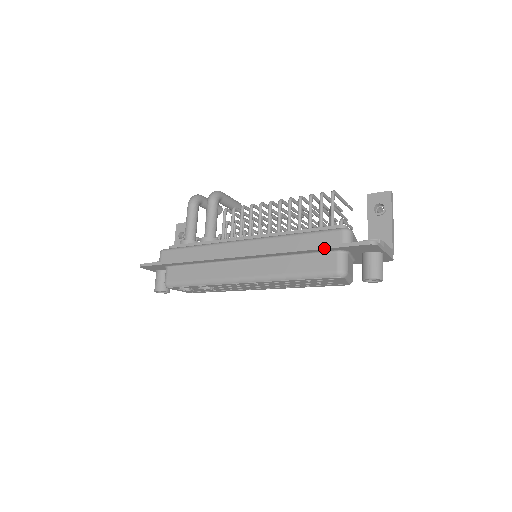
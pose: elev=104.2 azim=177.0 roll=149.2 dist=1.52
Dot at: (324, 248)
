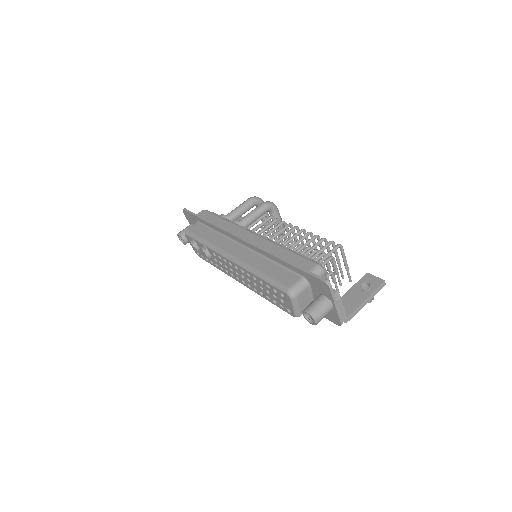
Dot at: (295, 266)
